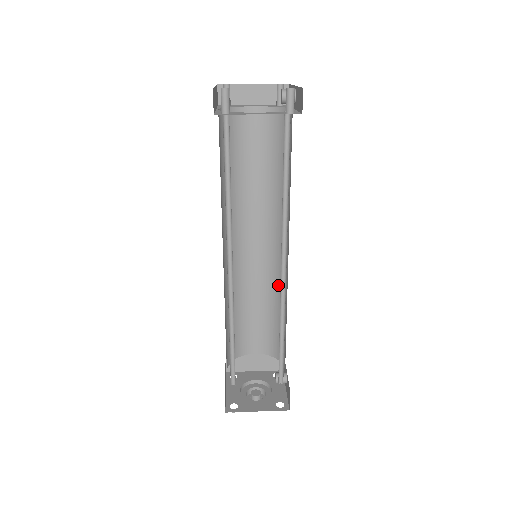
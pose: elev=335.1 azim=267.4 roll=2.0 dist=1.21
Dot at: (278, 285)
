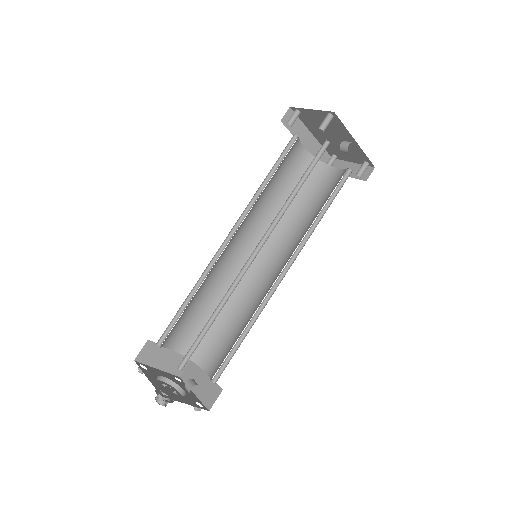
Dot at: occluded
